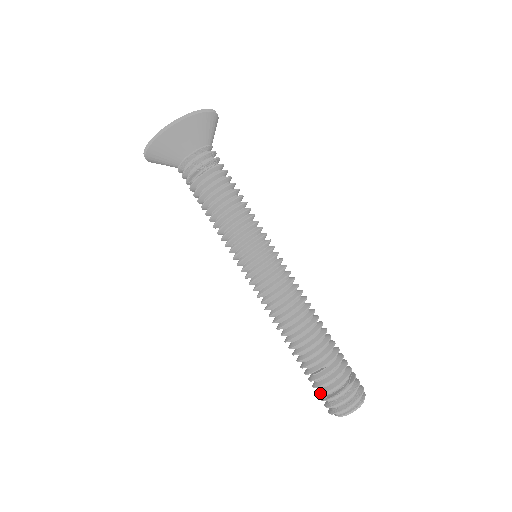
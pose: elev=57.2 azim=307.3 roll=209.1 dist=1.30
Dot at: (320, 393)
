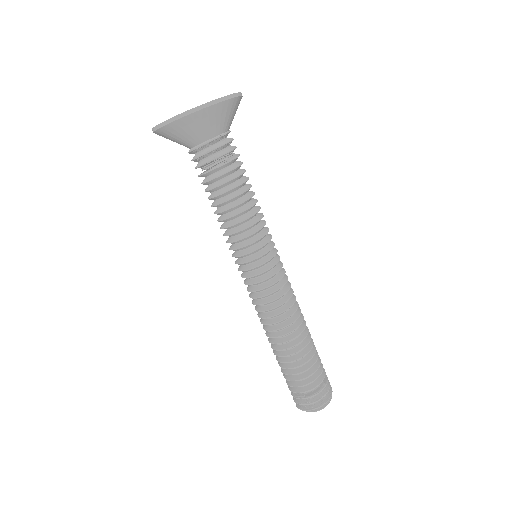
Dot at: (299, 392)
